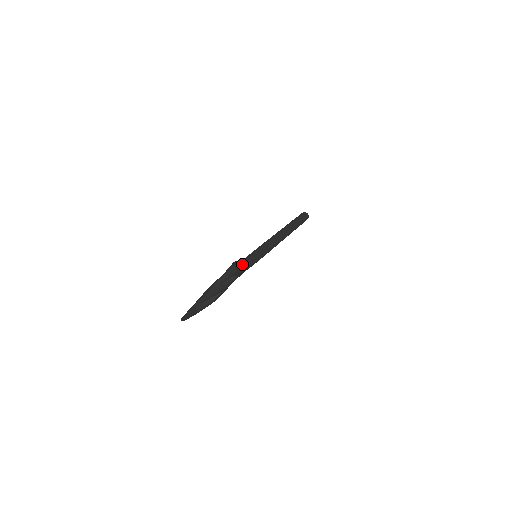
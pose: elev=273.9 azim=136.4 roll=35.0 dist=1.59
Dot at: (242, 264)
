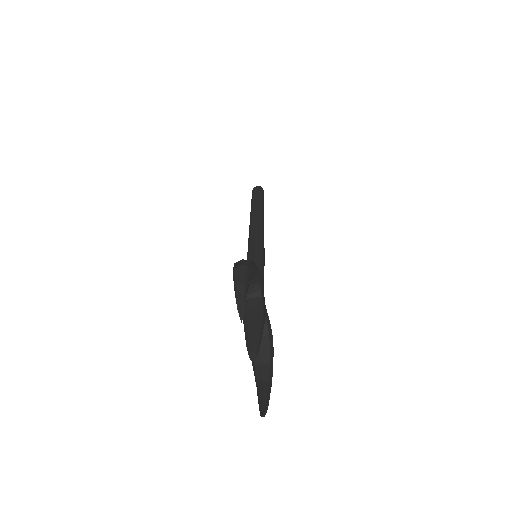
Dot at: occluded
